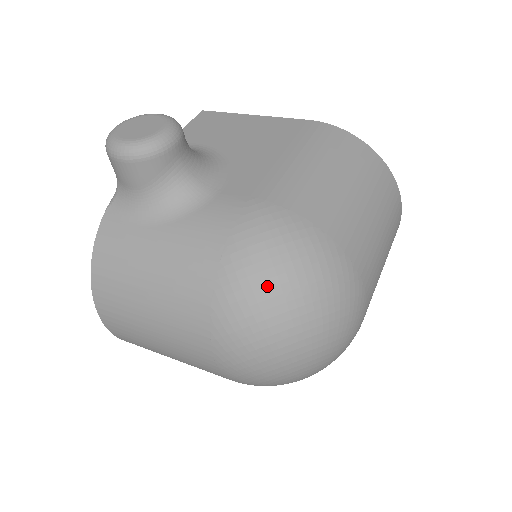
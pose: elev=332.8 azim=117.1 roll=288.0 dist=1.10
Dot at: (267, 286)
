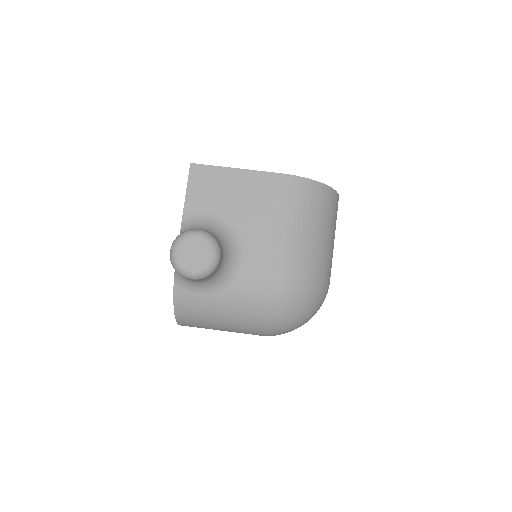
Dot at: (290, 314)
